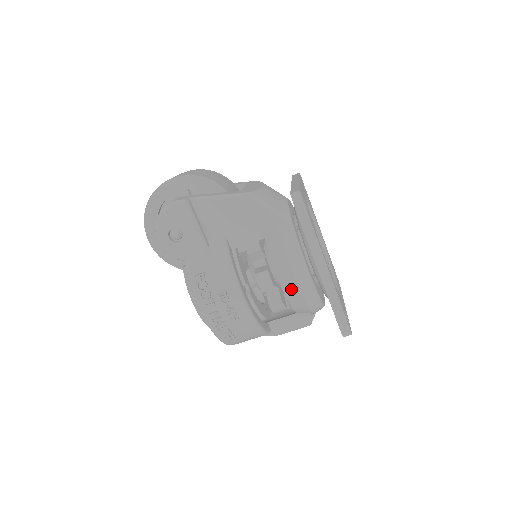
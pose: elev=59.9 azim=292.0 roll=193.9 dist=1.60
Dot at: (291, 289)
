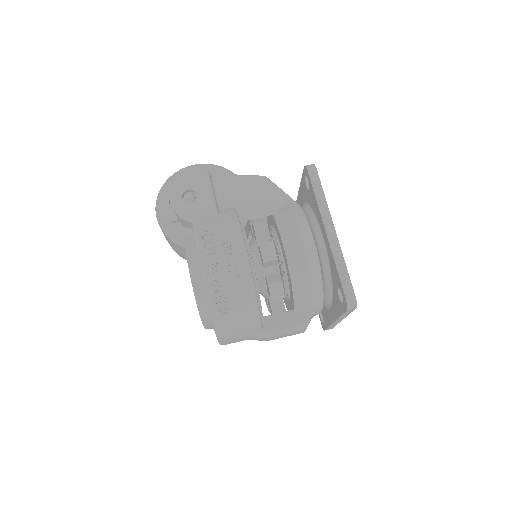
Dot at: (295, 256)
